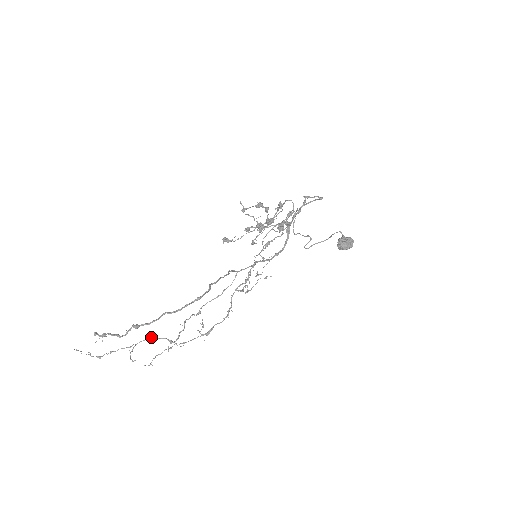
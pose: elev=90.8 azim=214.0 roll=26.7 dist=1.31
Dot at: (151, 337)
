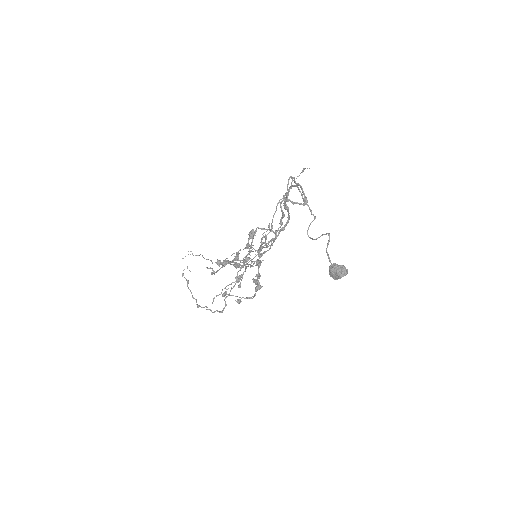
Dot at: occluded
